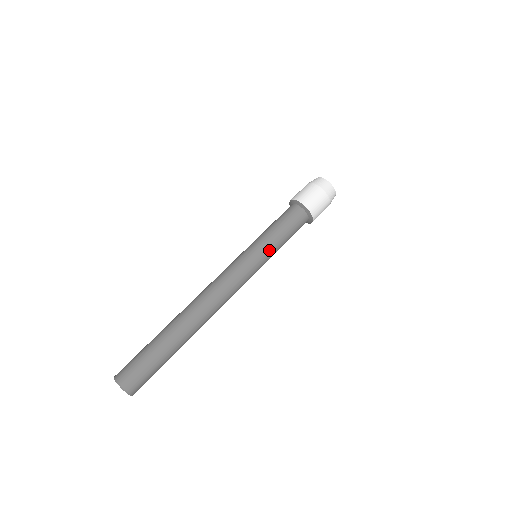
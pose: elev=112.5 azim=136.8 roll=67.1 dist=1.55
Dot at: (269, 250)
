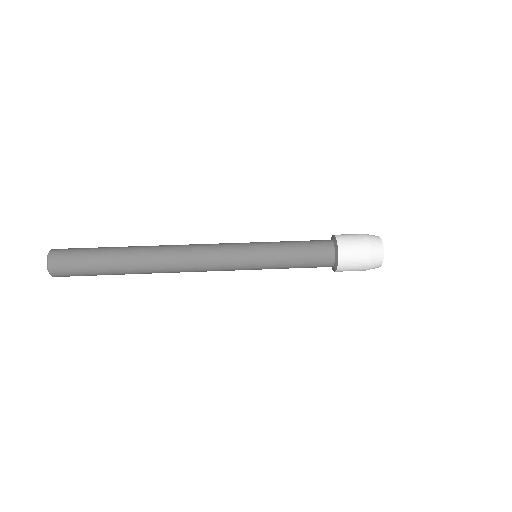
Dot at: (270, 262)
